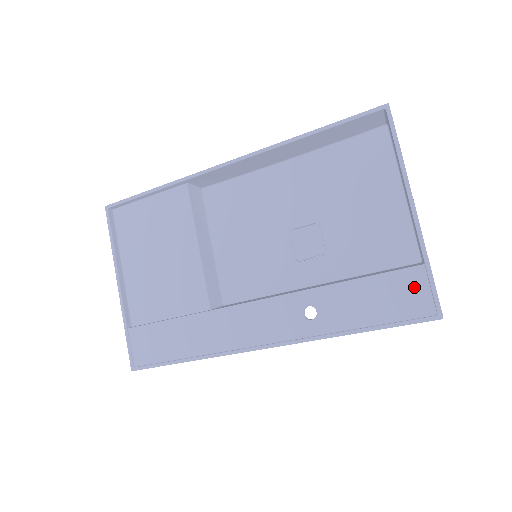
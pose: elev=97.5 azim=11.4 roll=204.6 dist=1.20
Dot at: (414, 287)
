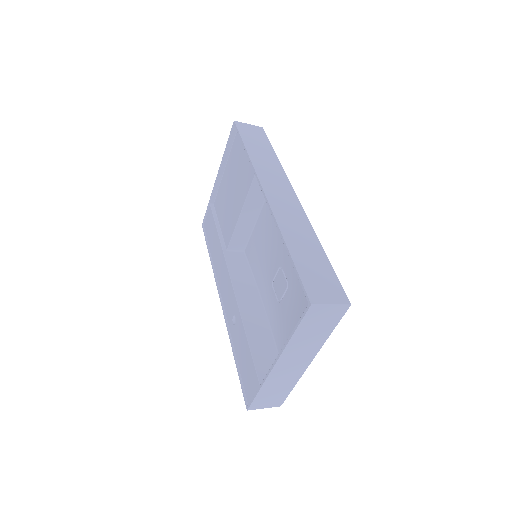
Dot at: (253, 384)
